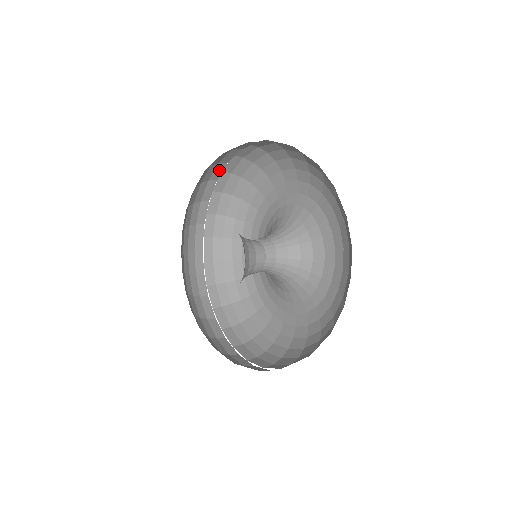
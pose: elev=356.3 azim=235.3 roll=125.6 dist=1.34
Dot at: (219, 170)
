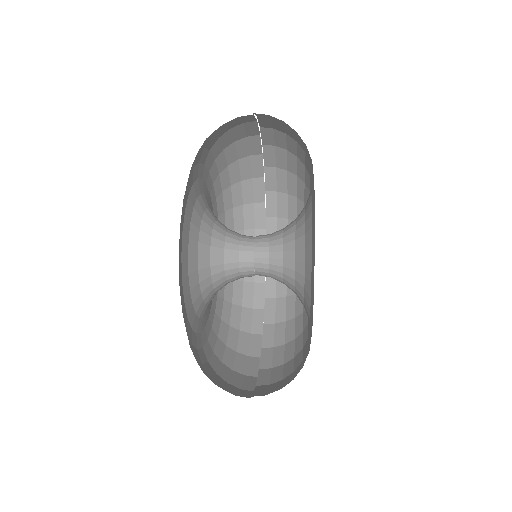
Dot at: (249, 117)
